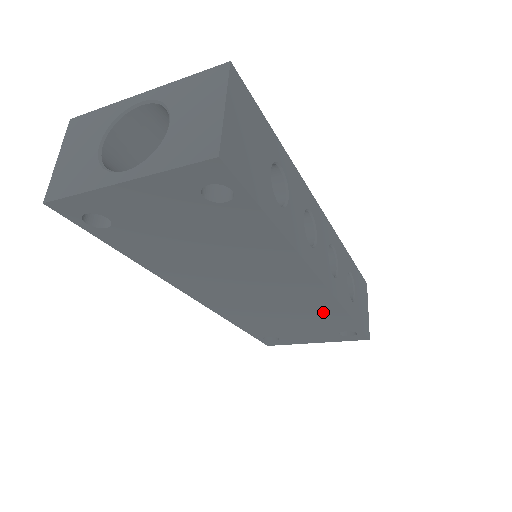
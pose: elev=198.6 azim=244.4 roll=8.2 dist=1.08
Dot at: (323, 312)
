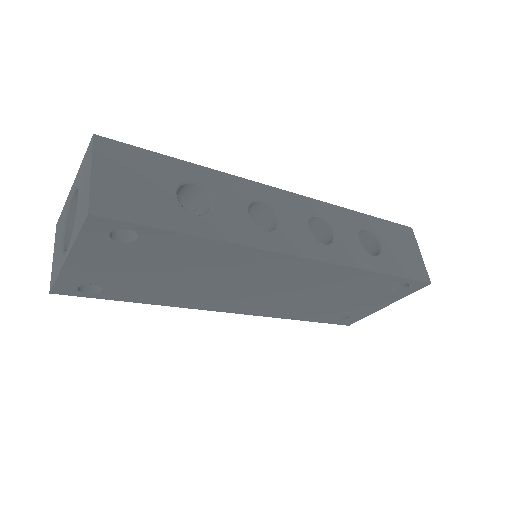
Dot at: (344, 279)
